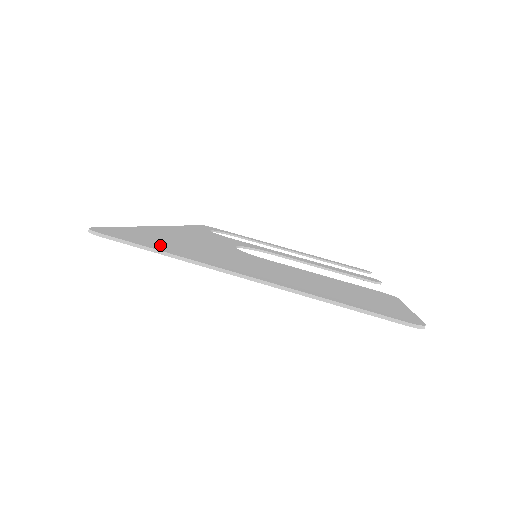
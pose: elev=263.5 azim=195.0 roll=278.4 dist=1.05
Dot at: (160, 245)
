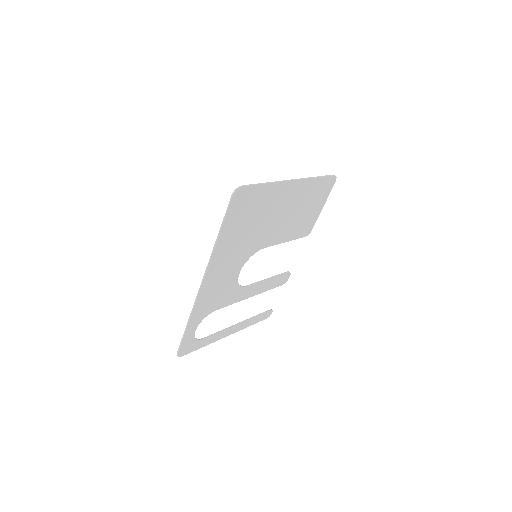
Dot at: (255, 198)
